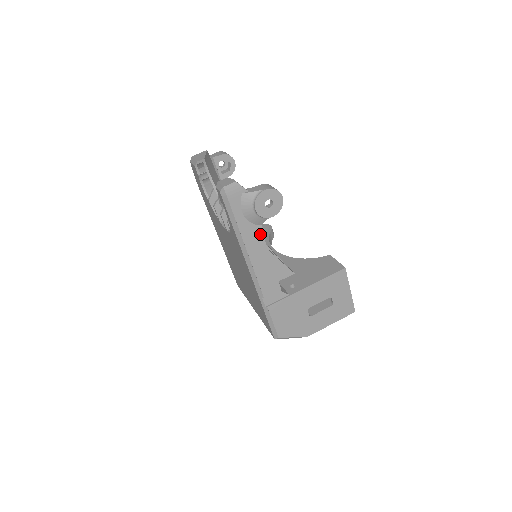
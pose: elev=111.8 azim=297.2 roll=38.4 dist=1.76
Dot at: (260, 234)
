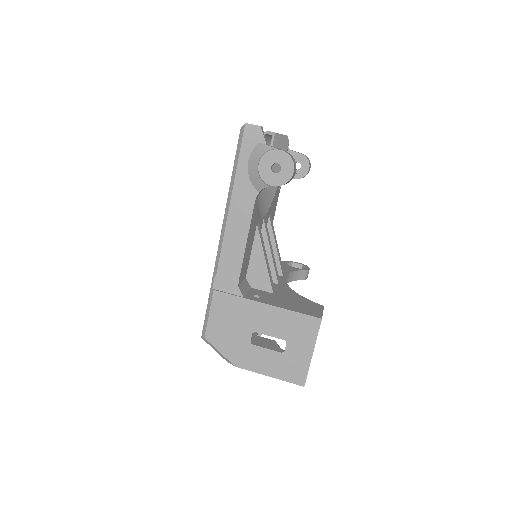
Dot at: (252, 201)
